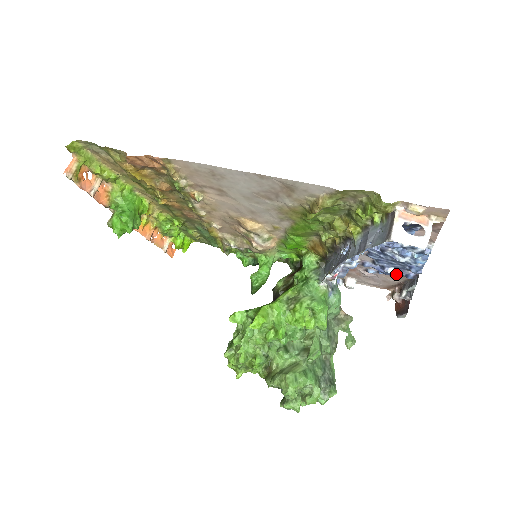
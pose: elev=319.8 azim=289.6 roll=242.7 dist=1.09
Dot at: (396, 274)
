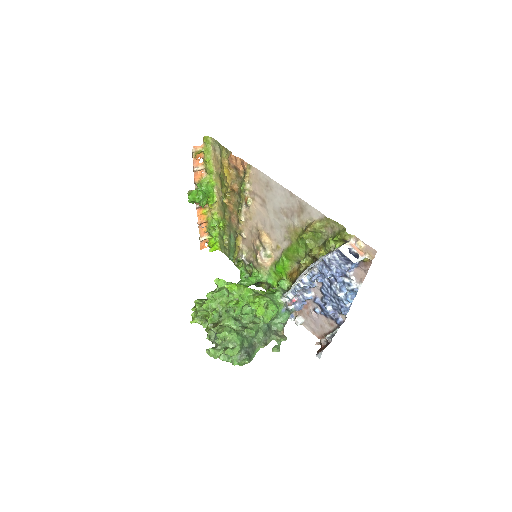
Dot at: (331, 313)
